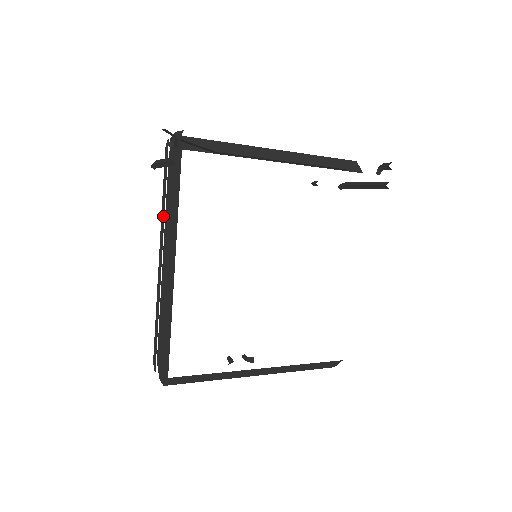
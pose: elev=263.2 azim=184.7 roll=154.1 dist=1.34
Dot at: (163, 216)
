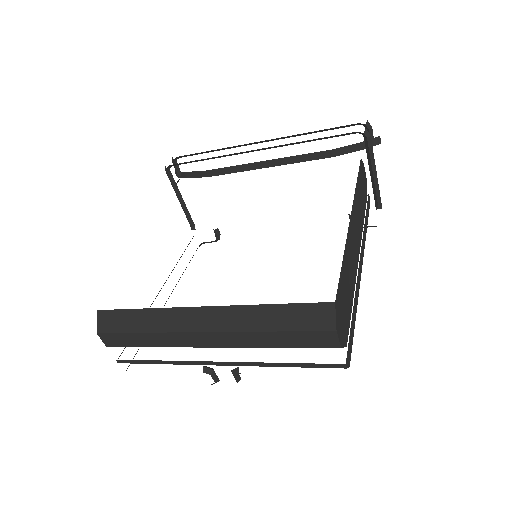
Dot at: occluded
